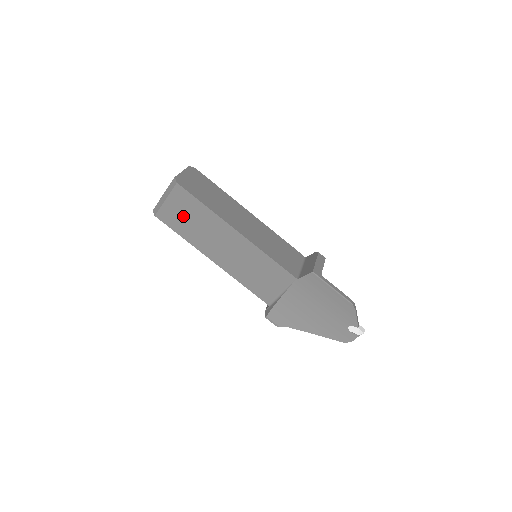
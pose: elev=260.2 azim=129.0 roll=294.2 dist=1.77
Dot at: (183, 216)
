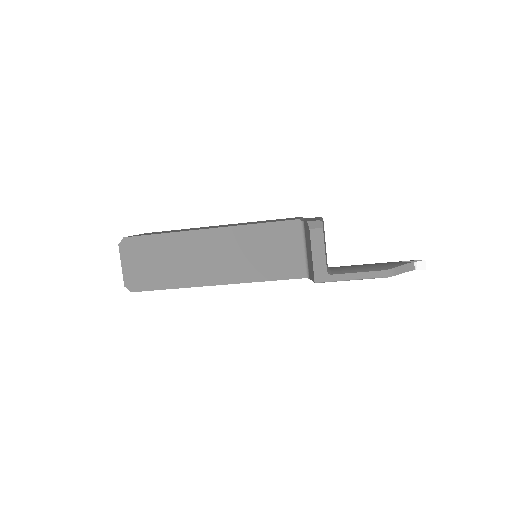
Dot at: occluded
